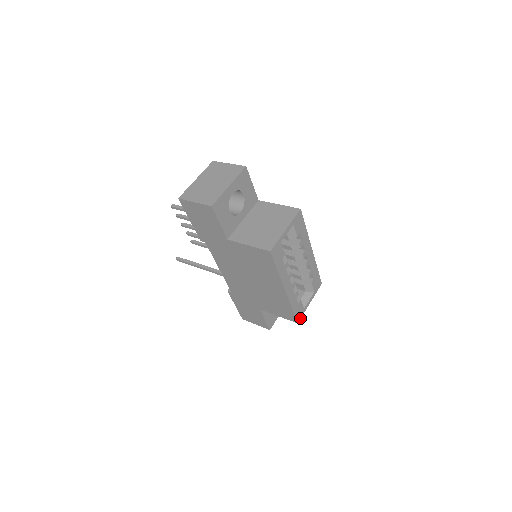
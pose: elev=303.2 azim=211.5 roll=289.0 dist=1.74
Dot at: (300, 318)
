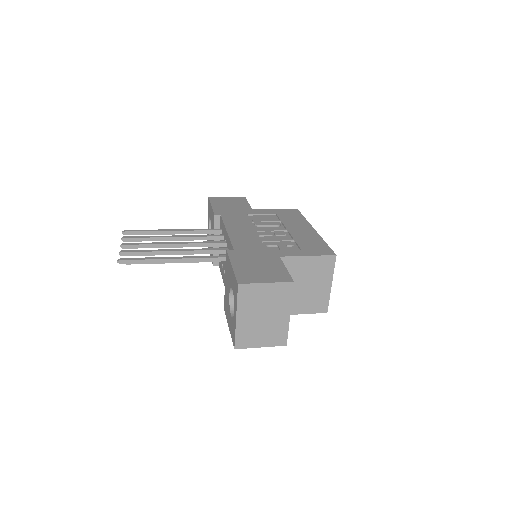
Dot at: occluded
